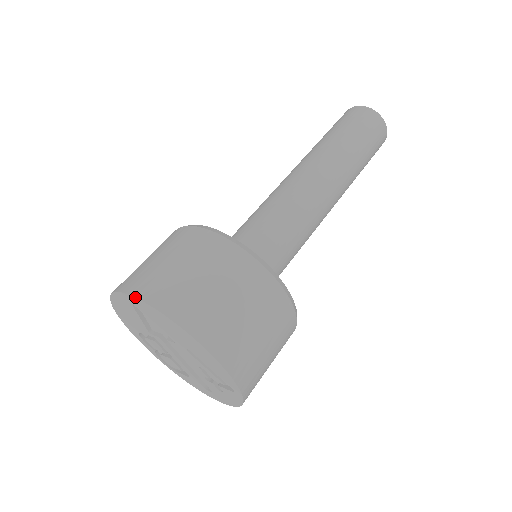
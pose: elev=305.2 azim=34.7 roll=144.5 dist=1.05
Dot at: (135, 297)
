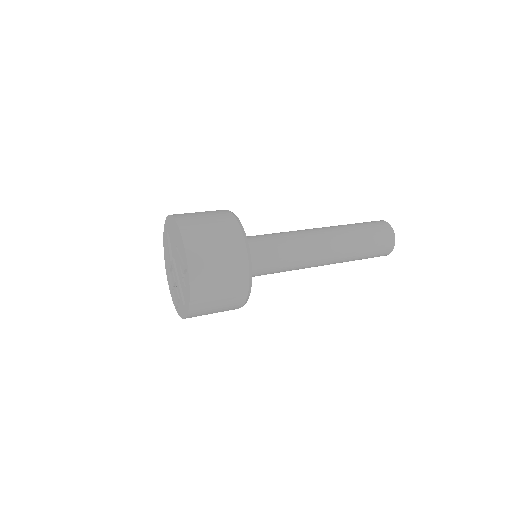
Dot at: (167, 217)
